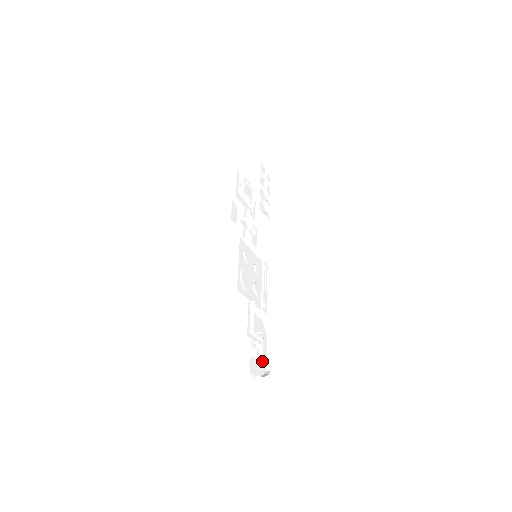
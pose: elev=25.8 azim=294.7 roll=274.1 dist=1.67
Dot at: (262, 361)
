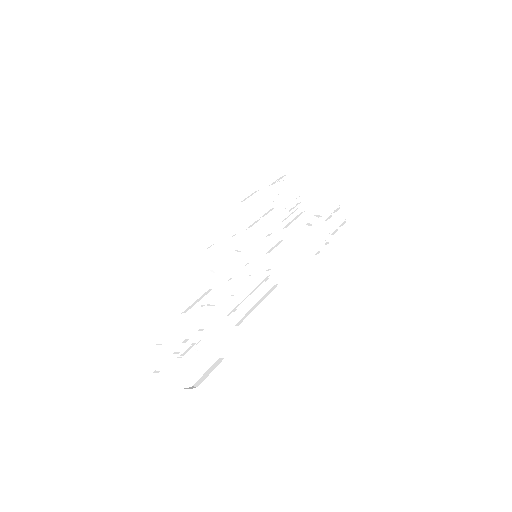
Dot at: (188, 371)
